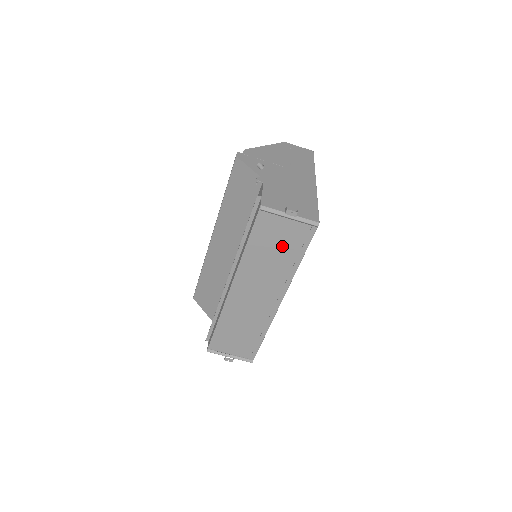
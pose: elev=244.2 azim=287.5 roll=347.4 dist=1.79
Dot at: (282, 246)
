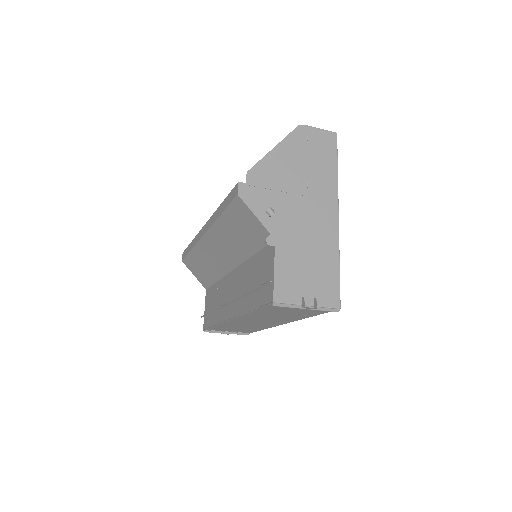
Dot at: (293, 312)
